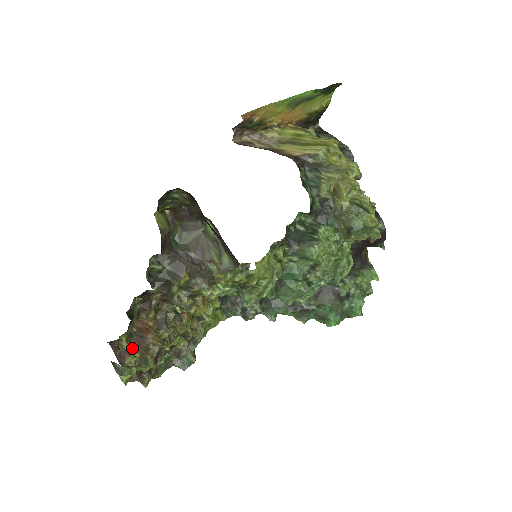
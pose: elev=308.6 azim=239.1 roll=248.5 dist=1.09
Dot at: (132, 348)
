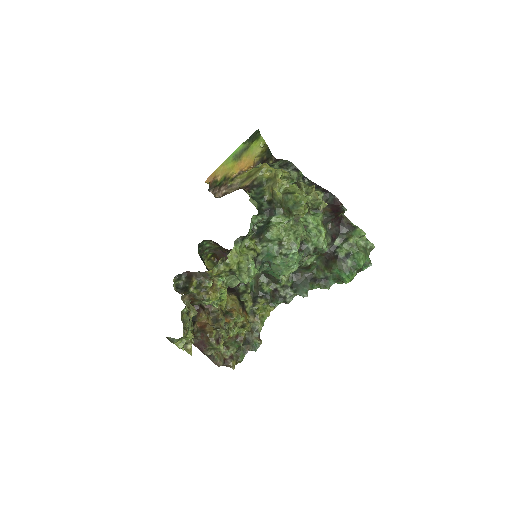
Dot at: (184, 332)
